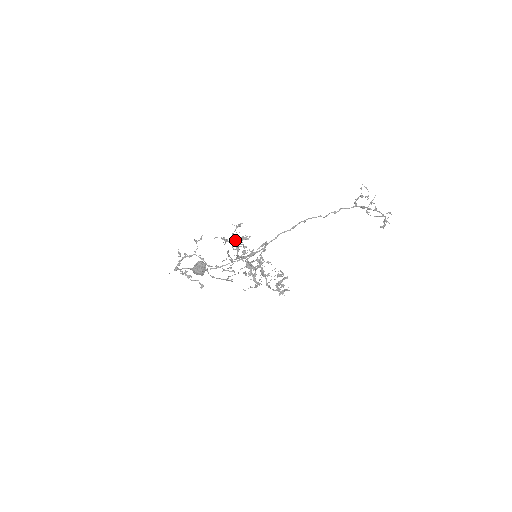
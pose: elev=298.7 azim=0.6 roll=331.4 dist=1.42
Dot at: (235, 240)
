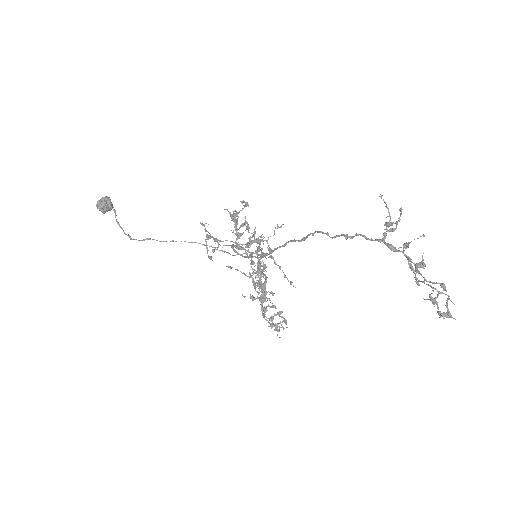
Dot at: (233, 220)
